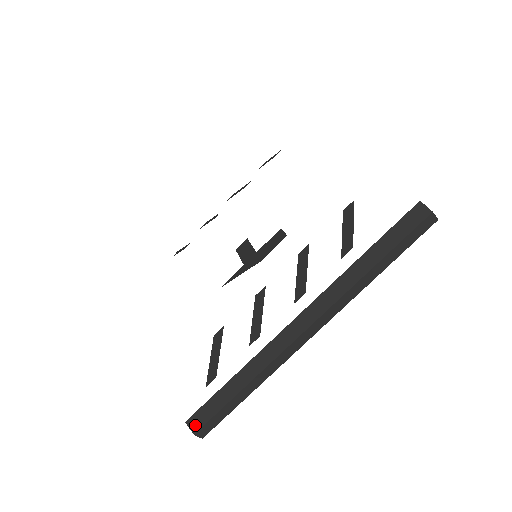
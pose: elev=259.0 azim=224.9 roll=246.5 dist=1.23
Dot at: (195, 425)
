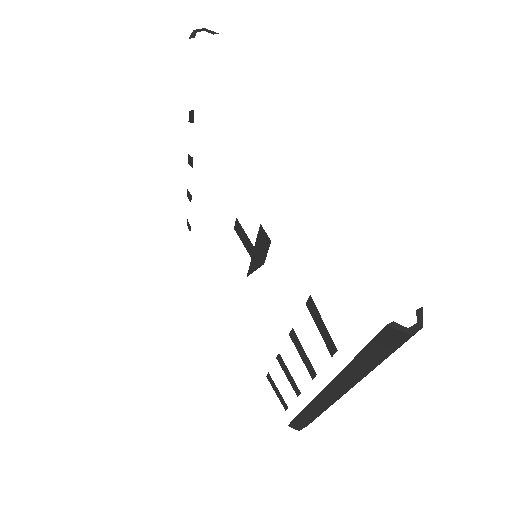
Dot at: (295, 428)
